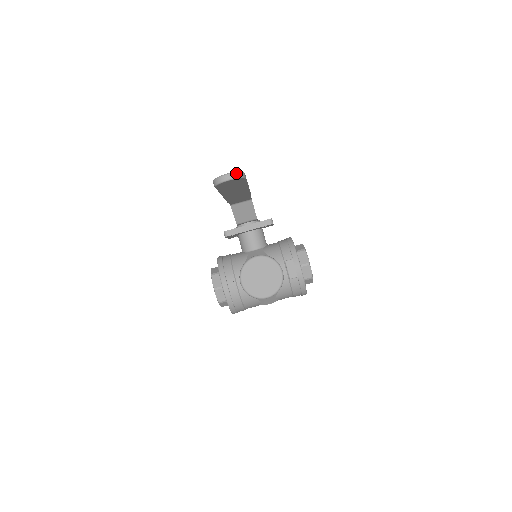
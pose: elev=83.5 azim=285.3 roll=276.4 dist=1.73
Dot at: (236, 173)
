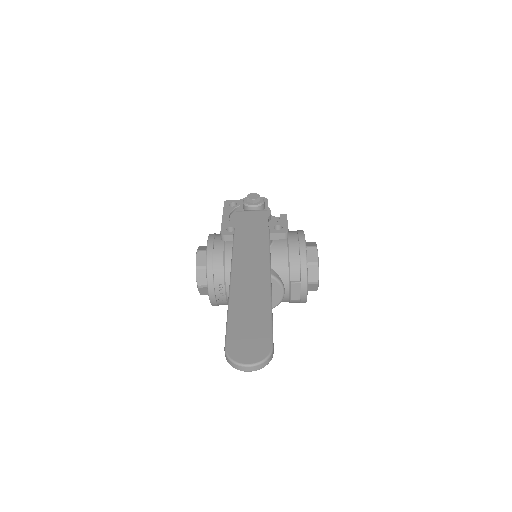
Dot at: (262, 364)
